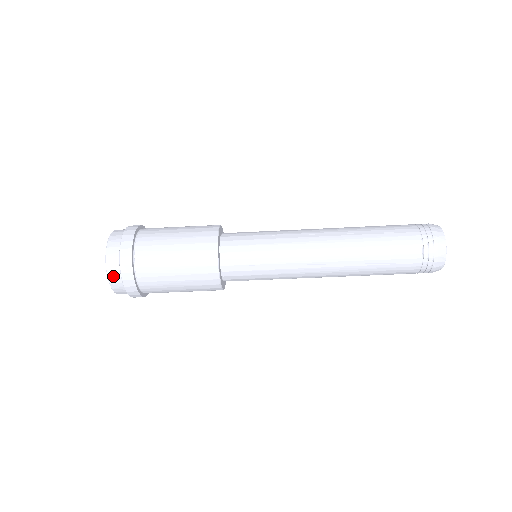
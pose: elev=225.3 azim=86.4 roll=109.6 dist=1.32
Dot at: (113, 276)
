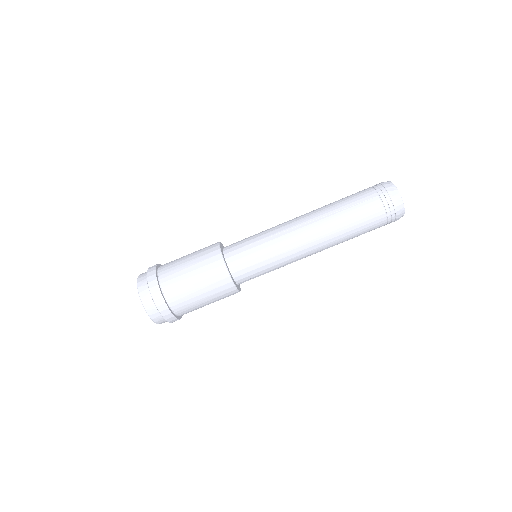
Dot at: (141, 285)
